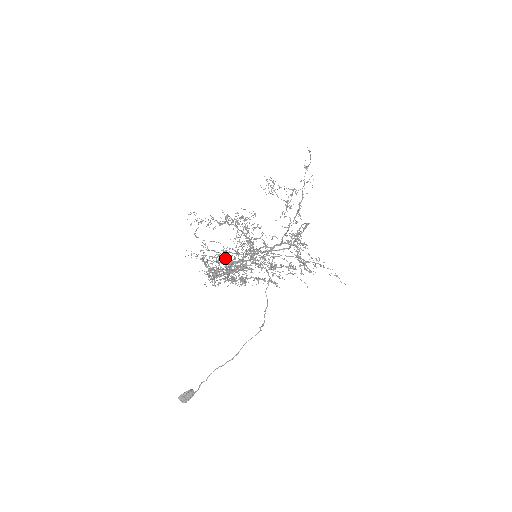
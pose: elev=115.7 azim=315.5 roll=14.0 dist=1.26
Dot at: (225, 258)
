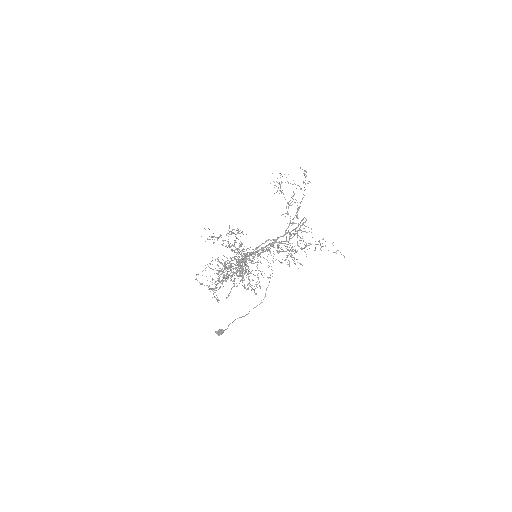
Dot at: (218, 279)
